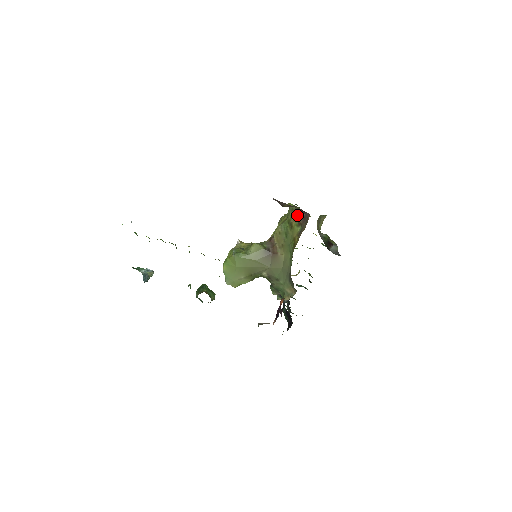
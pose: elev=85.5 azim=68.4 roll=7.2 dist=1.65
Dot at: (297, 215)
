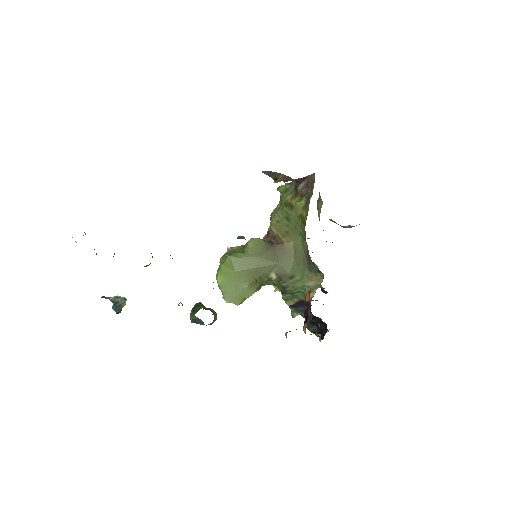
Dot at: (295, 191)
